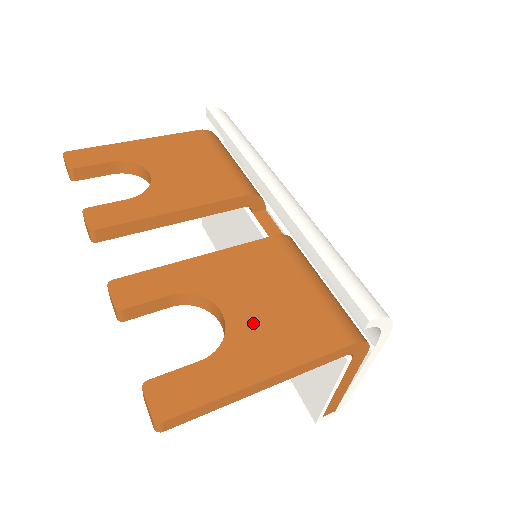
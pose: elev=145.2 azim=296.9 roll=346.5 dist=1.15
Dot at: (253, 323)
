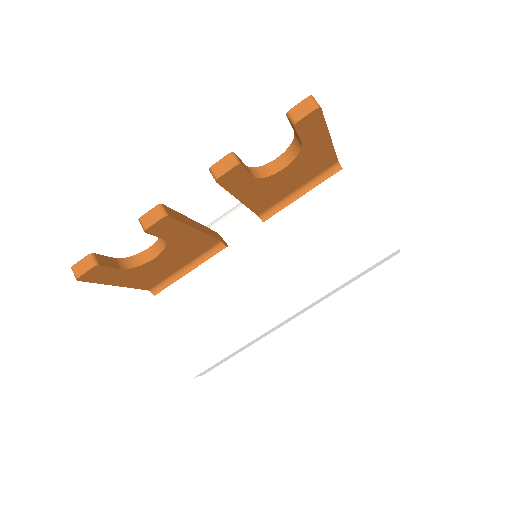
Dot at: occluded
